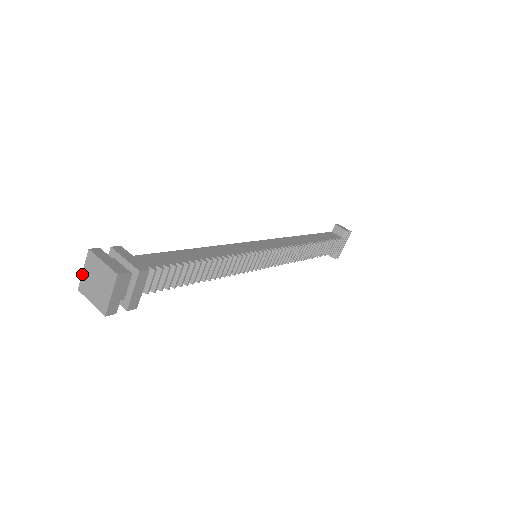
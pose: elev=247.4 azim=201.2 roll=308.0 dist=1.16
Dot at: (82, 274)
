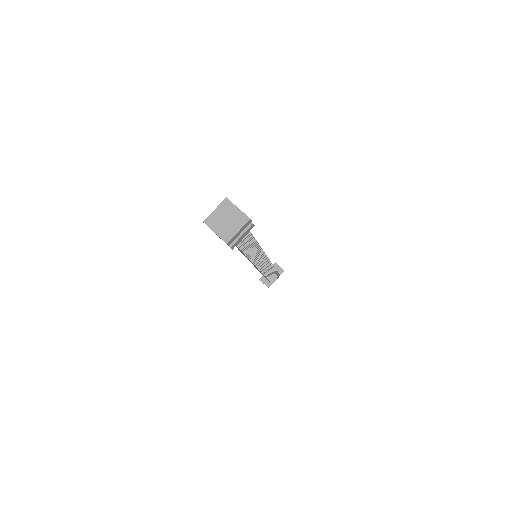
Dot at: (212, 212)
